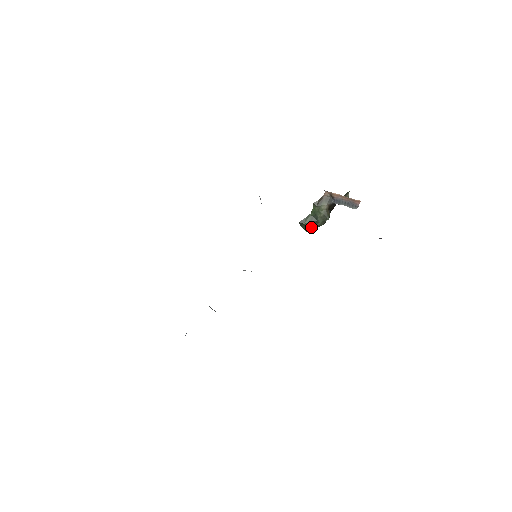
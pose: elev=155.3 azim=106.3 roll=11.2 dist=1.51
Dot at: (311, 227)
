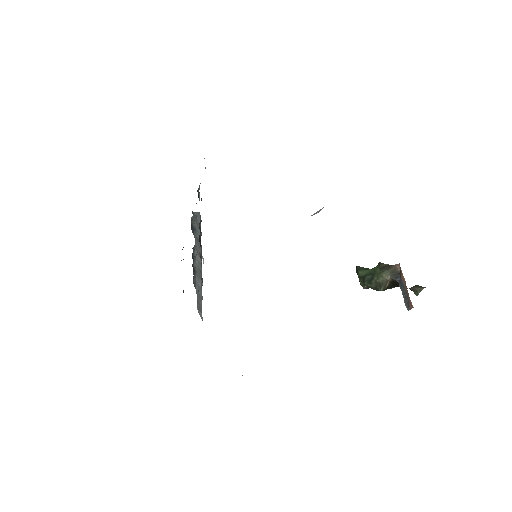
Dot at: (364, 281)
